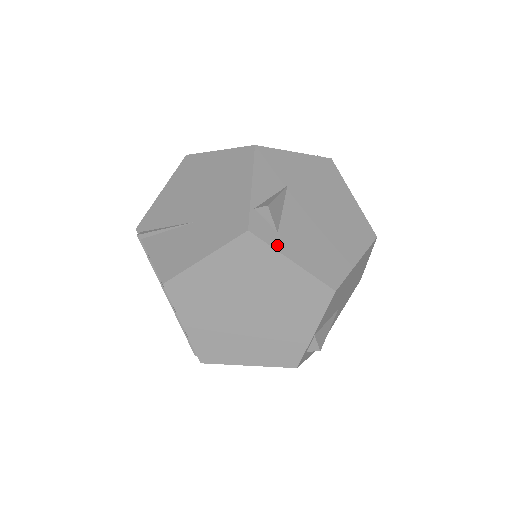
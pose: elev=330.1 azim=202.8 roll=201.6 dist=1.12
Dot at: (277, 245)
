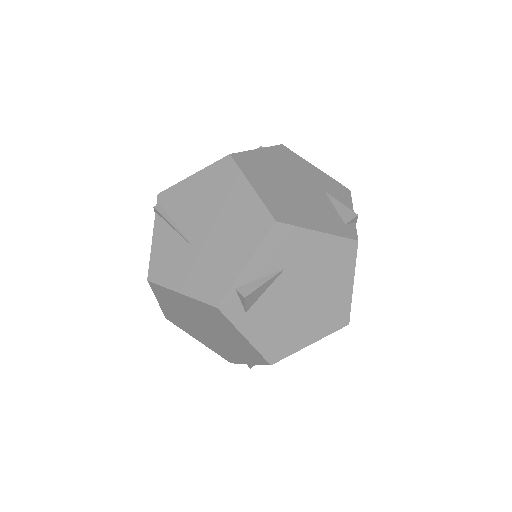
Dot at: (239, 323)
